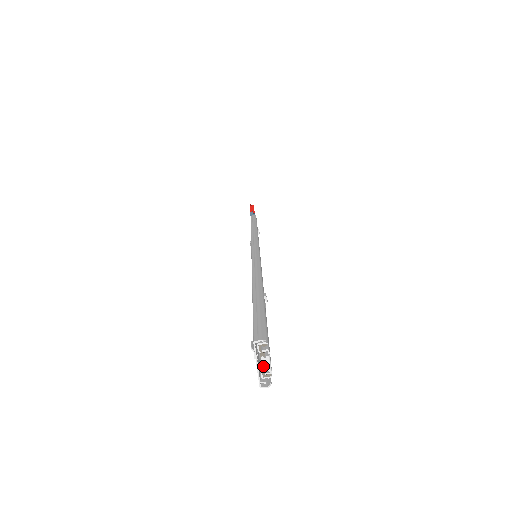
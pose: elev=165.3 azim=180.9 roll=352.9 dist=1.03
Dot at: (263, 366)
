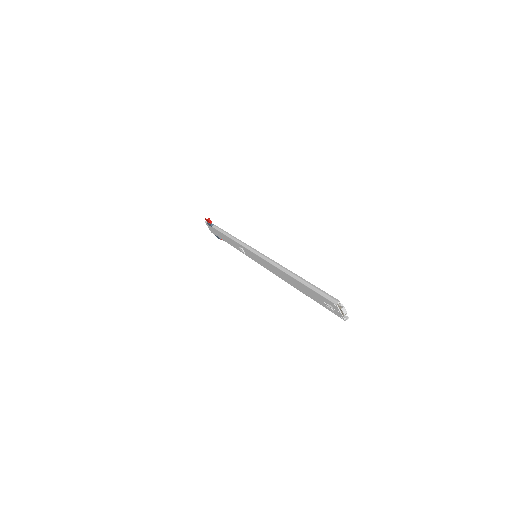
Dot at: (343, 312)
